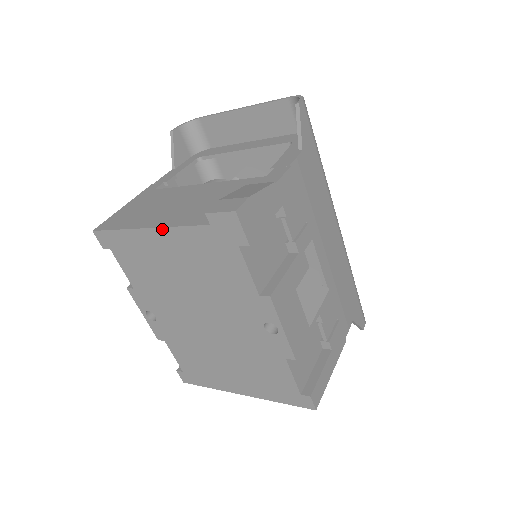
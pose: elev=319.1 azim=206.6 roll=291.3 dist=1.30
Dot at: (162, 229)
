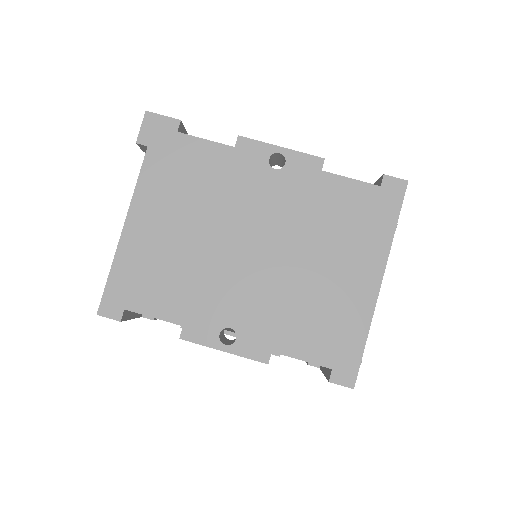
Dot at: (131, 207)
